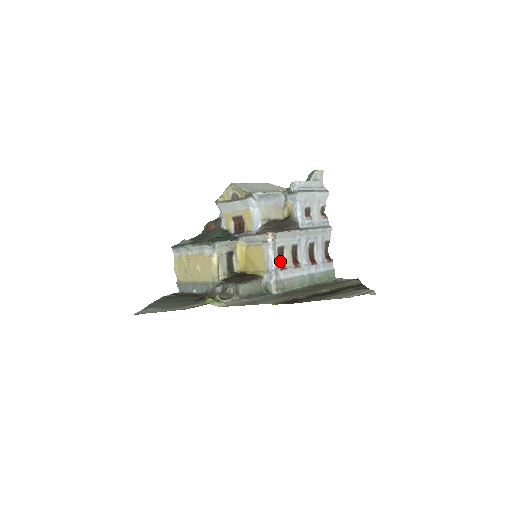
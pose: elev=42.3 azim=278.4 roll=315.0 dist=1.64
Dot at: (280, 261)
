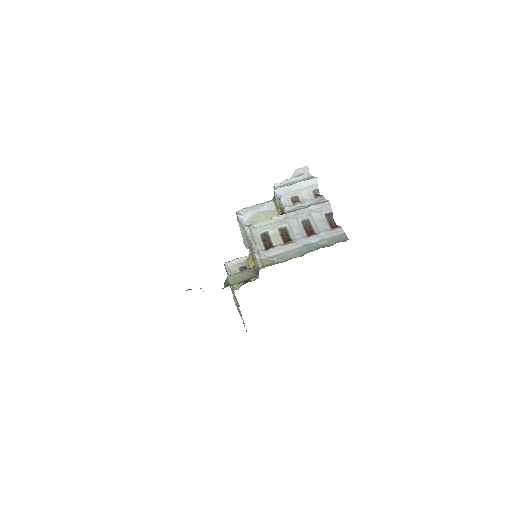
Dot at: (268, 245)
